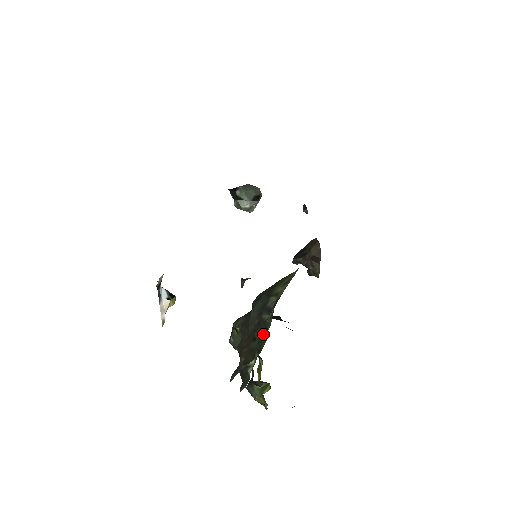
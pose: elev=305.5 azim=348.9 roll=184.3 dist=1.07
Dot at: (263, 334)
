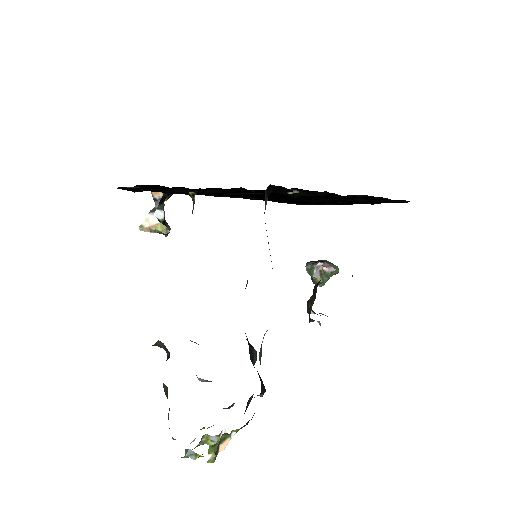
Dot at: occluded
